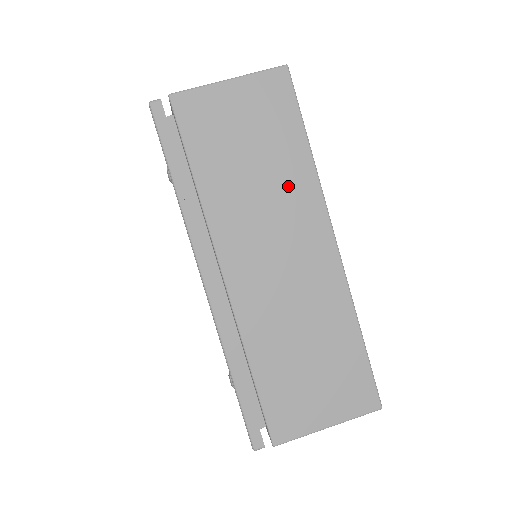
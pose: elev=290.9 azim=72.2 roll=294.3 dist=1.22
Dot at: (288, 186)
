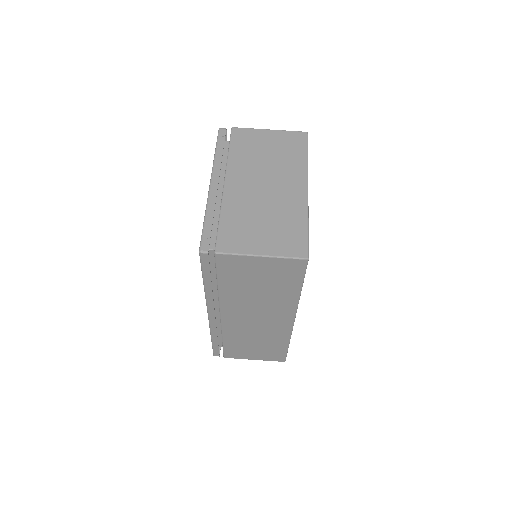
Dot at: (277, 300)
